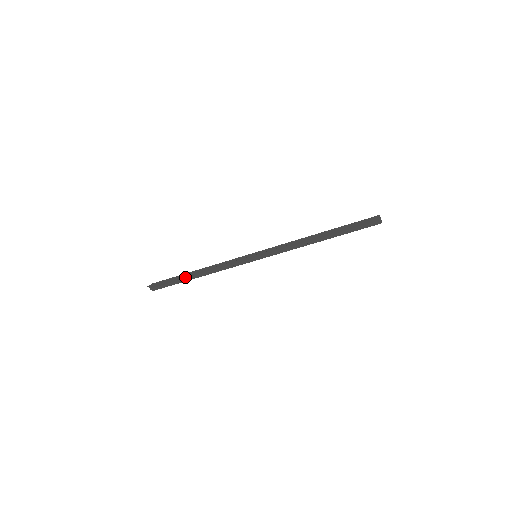
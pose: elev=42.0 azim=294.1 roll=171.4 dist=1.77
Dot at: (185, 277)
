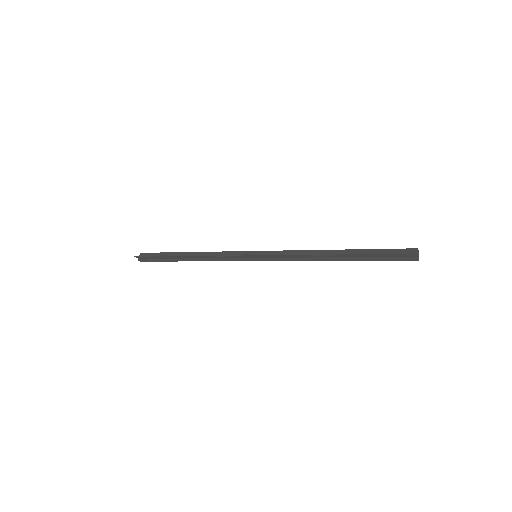
Dot at: (175, 257)
